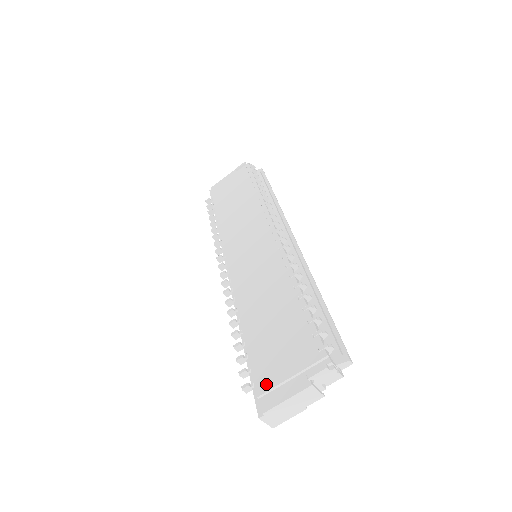
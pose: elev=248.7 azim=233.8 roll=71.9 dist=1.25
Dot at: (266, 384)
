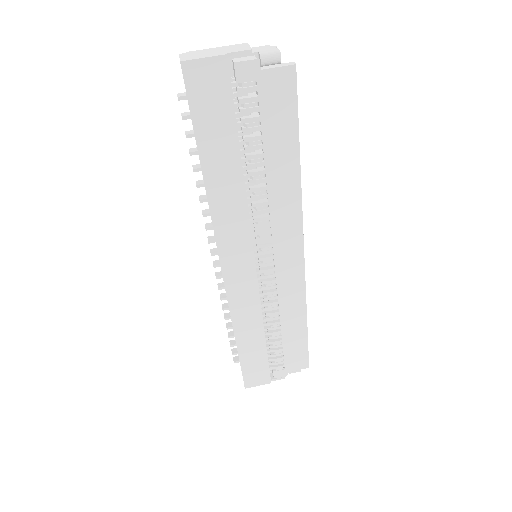
Dot at: occluded
